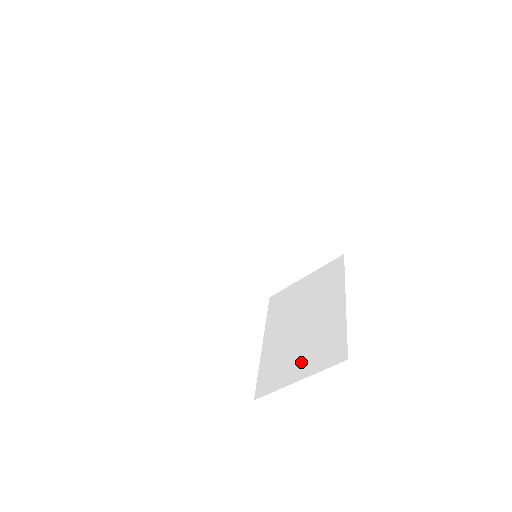
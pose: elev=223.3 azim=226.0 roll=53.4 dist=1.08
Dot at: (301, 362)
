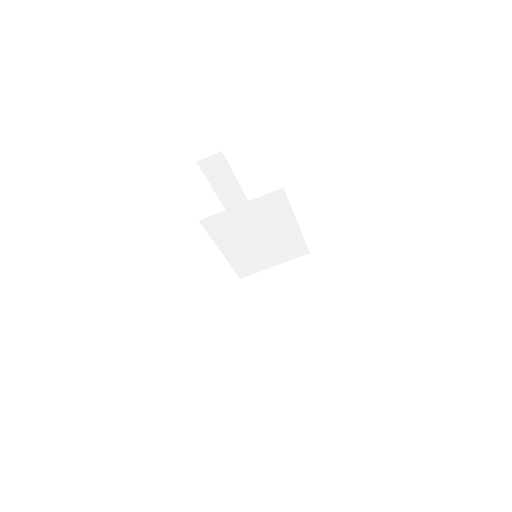
Dot at: (299, 340)
